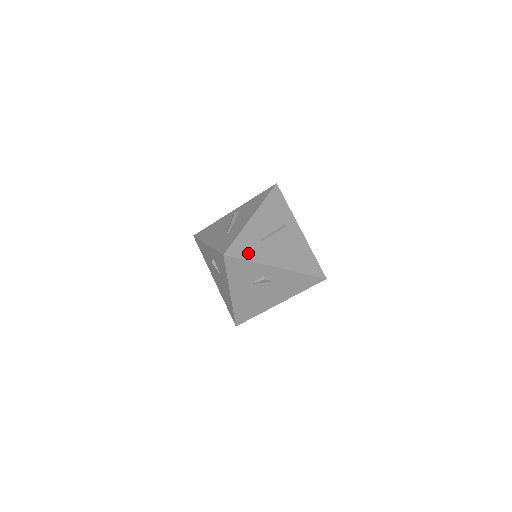
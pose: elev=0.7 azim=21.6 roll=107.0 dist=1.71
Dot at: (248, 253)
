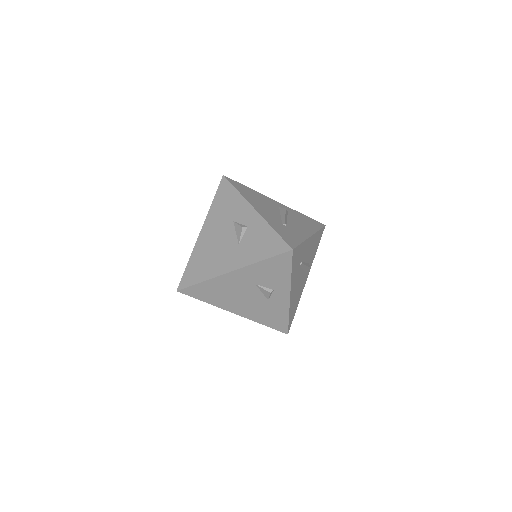
Dot at: (295, 265)
